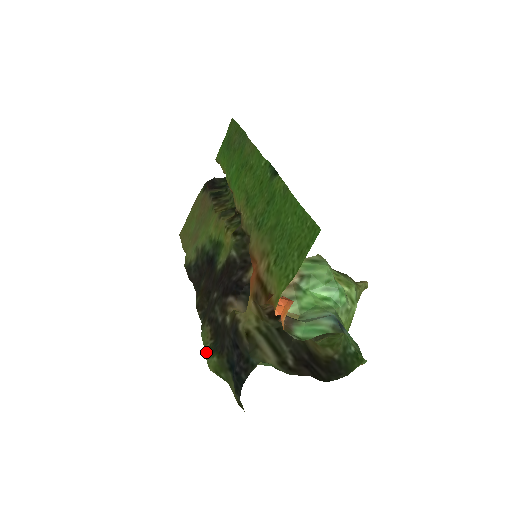
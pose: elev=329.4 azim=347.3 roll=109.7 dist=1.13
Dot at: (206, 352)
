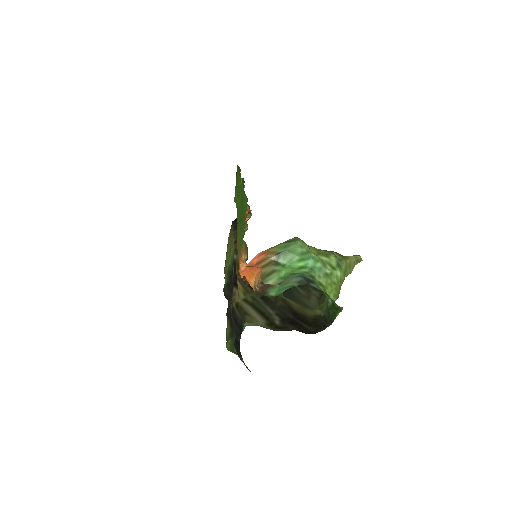
Dot at: (227, 340)
